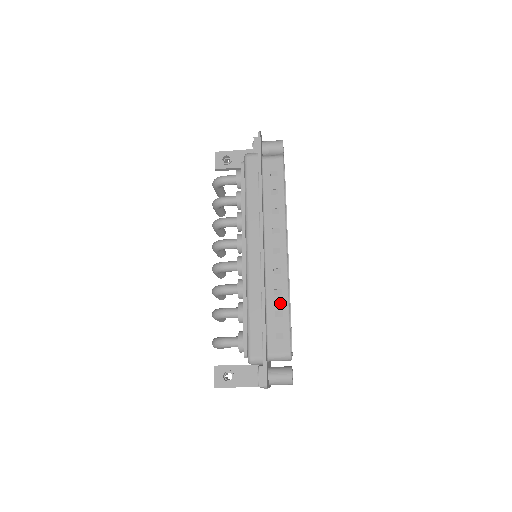
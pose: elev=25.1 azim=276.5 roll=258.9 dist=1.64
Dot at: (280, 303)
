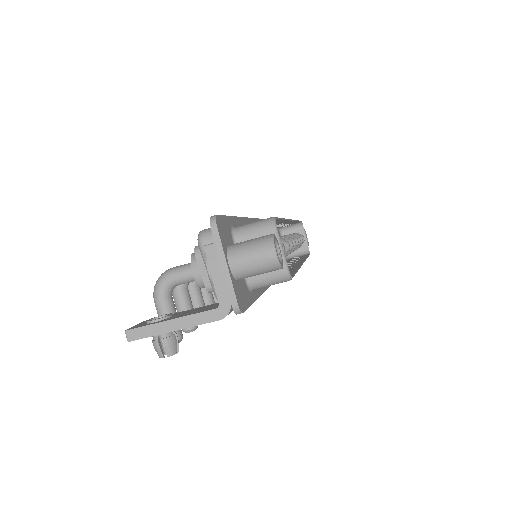
Dot at: occluded
